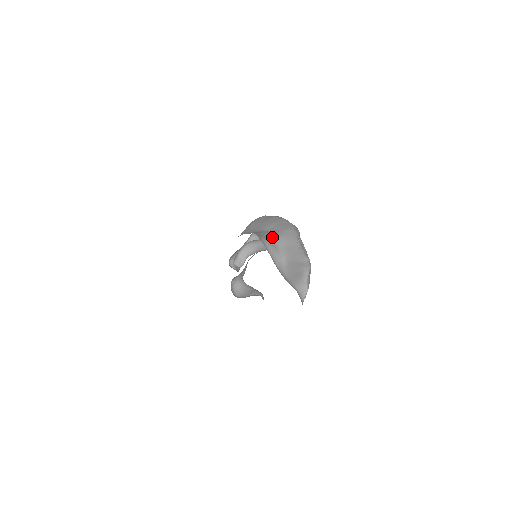
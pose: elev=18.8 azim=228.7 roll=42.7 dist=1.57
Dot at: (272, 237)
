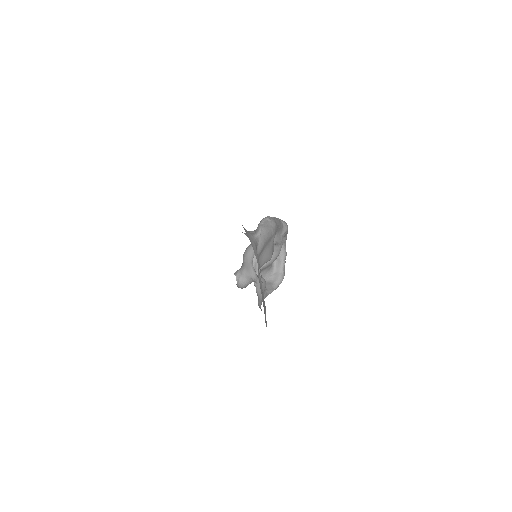
Dot at: occluded
